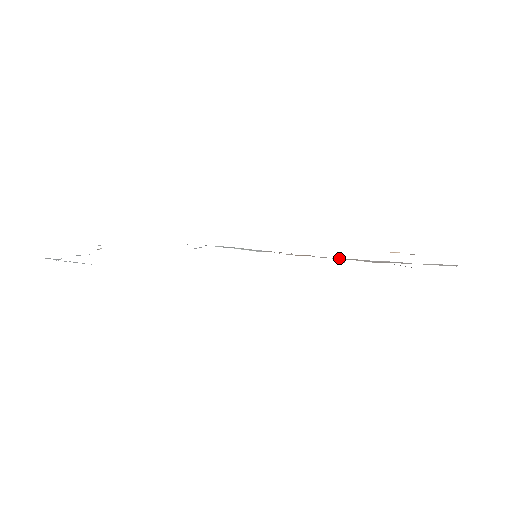
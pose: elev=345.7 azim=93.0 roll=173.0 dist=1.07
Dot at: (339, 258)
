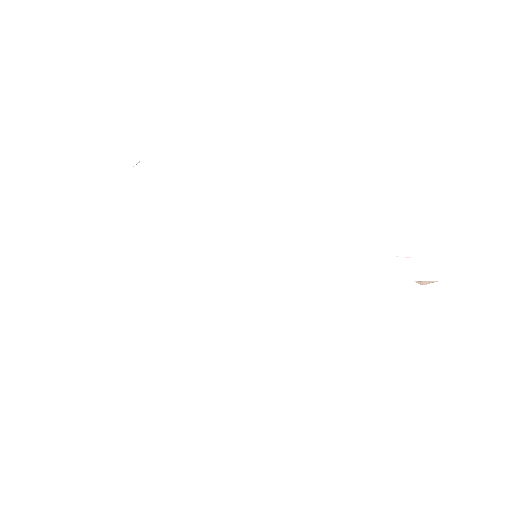
Dot at: occluded
